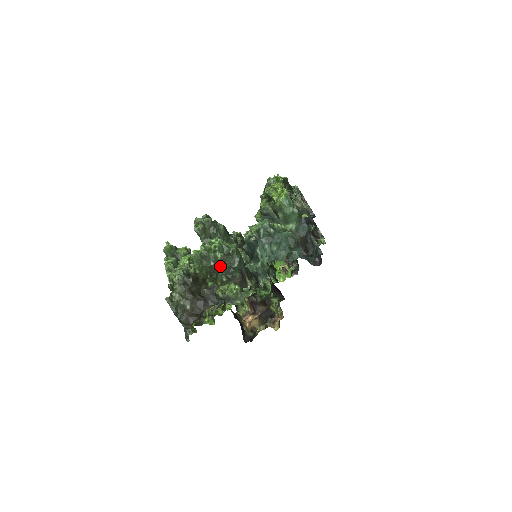
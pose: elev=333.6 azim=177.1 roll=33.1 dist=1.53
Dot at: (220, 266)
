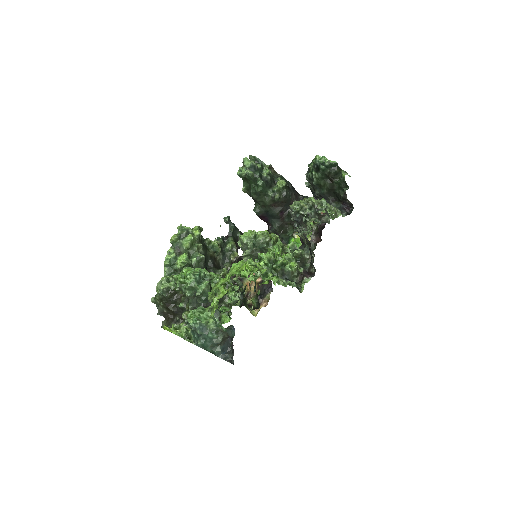
Dot at: occluded
